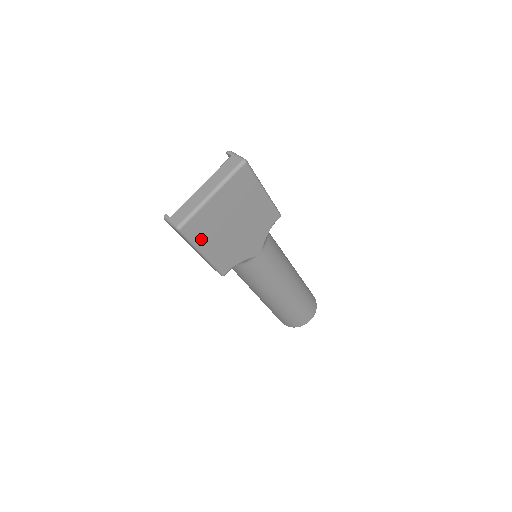
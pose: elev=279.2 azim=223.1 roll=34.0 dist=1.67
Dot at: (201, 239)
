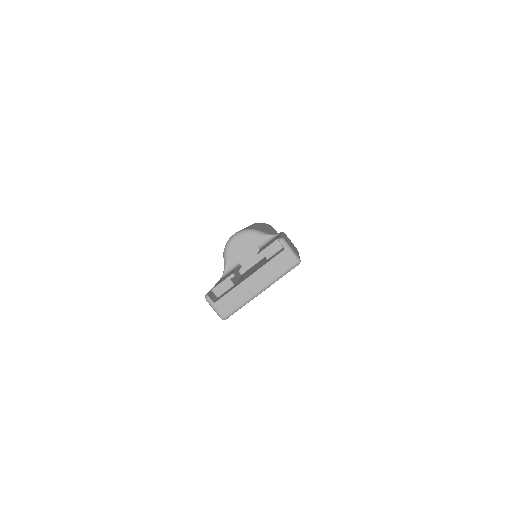
Dot at: occluded
